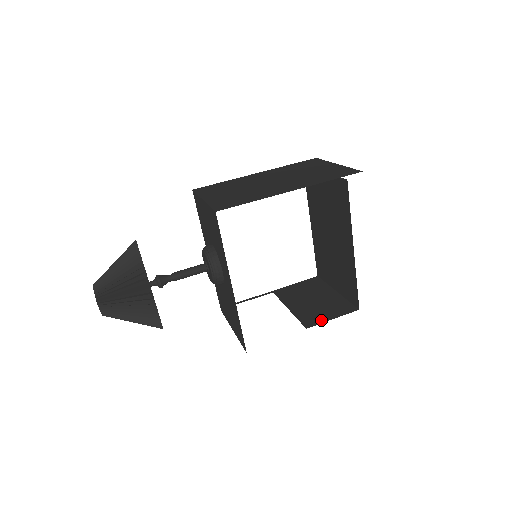
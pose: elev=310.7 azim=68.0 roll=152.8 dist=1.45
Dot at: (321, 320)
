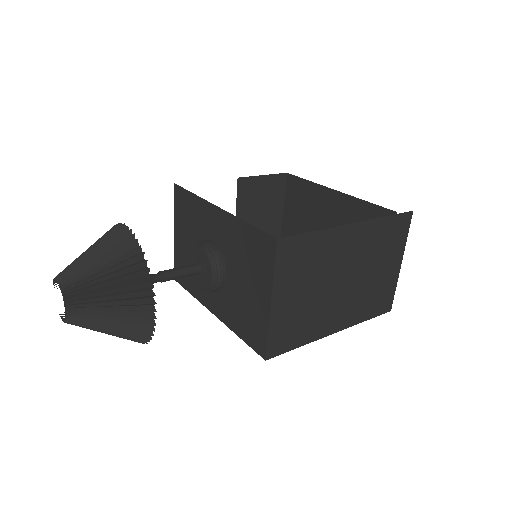
Dot at: (360, 225)
